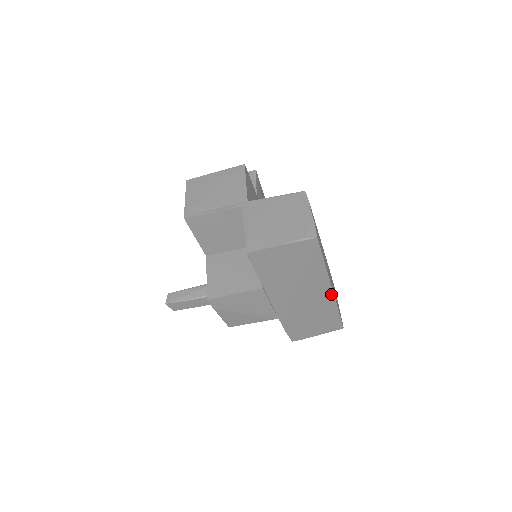
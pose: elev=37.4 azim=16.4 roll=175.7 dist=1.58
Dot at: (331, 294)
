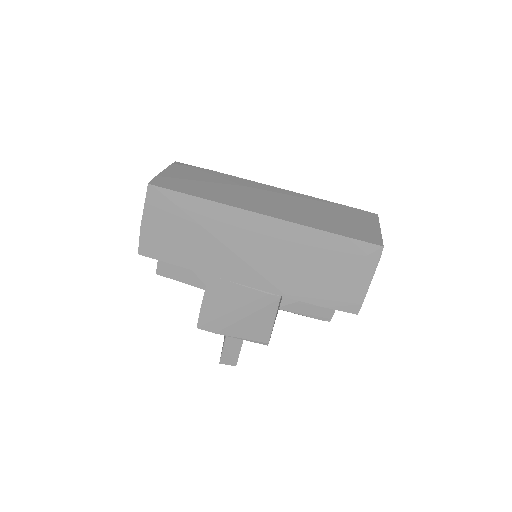
Dot at: (274, 221)
